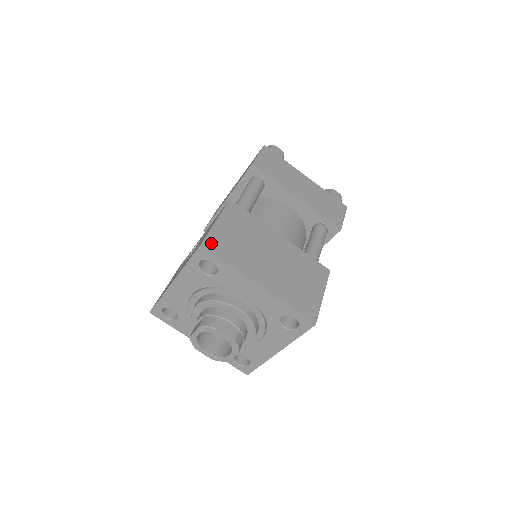
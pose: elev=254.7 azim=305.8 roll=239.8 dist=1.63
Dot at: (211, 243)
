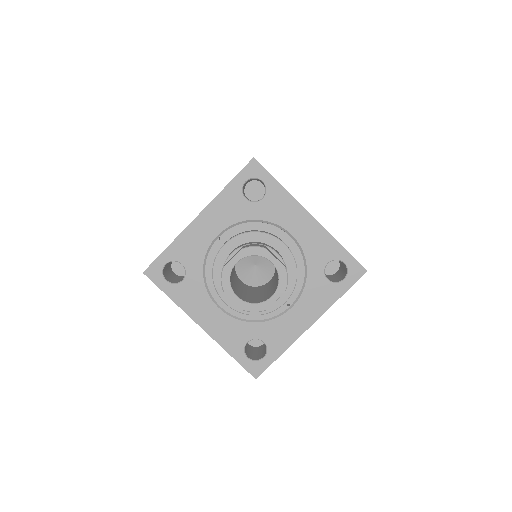
Dot at: occluded
